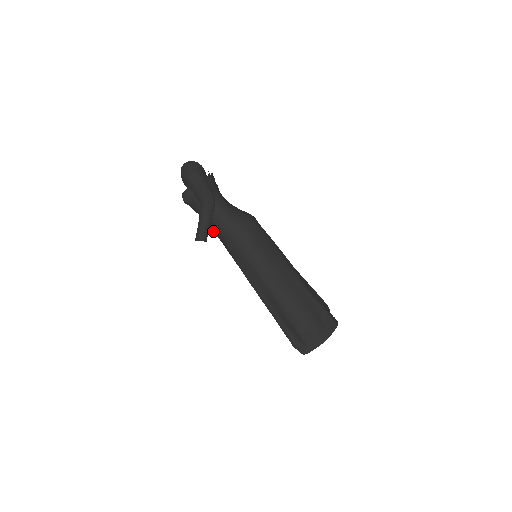
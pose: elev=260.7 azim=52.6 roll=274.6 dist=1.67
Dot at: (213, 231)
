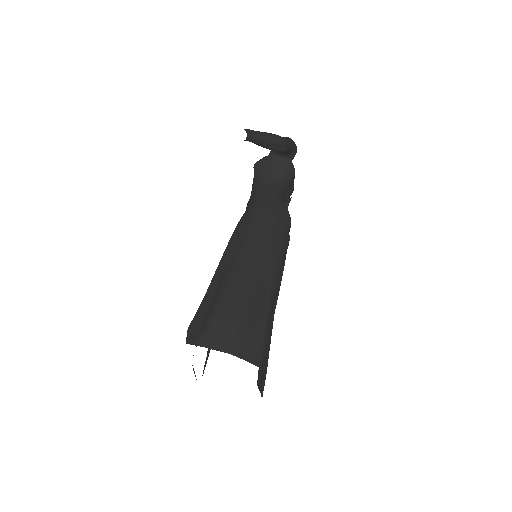
Dot at: (248, 202)
